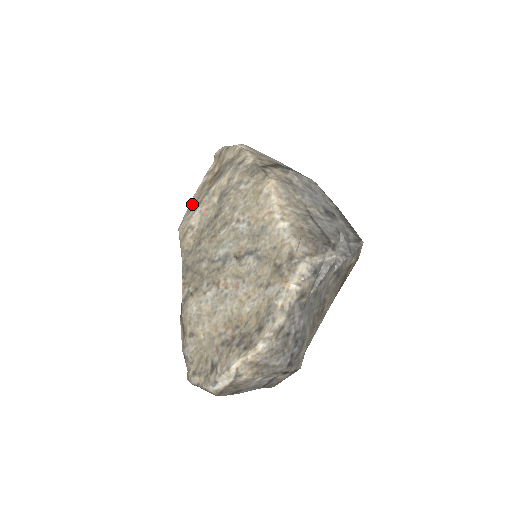
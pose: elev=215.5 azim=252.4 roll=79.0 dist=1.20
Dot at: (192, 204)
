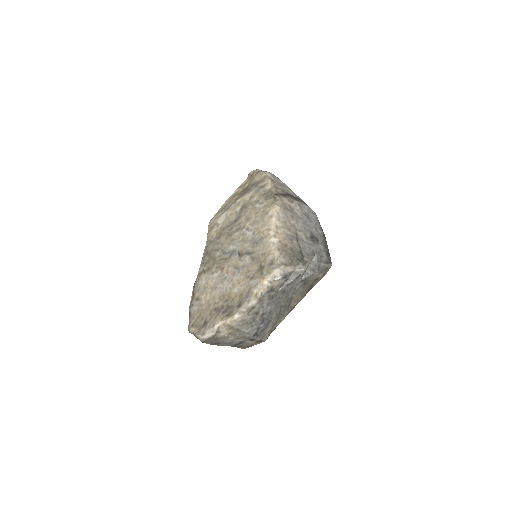
Dot at: (223, 207)
